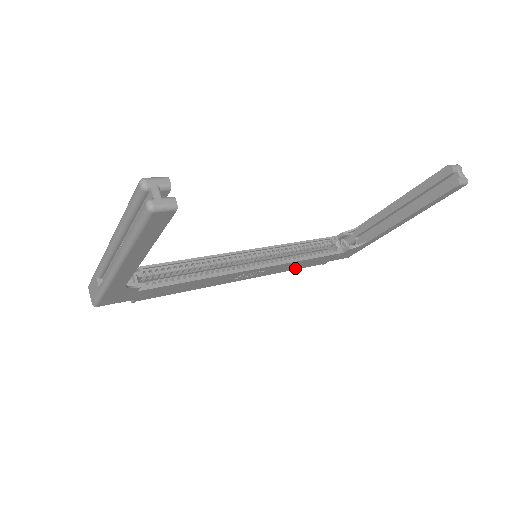
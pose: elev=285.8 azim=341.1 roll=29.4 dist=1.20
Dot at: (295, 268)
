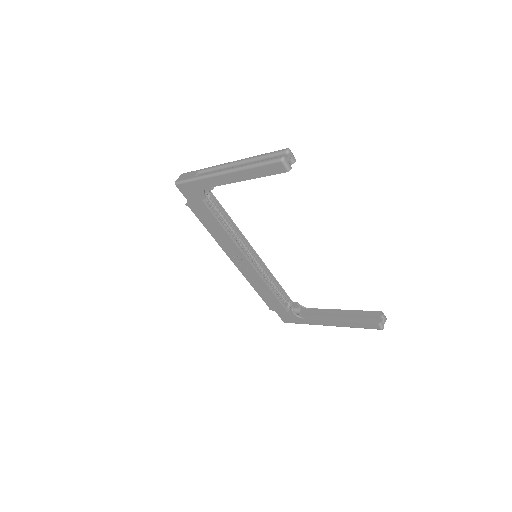
Dot at: (258, 291)
